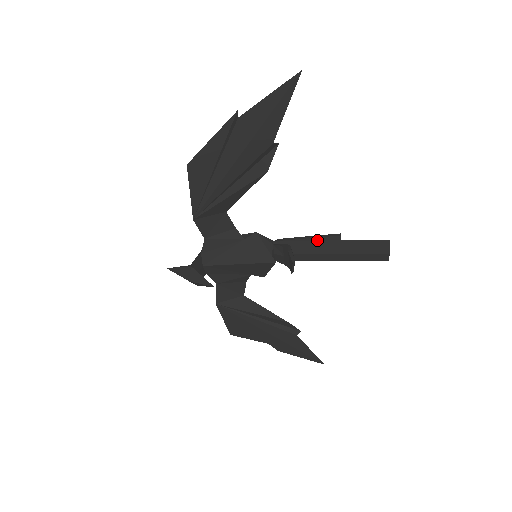
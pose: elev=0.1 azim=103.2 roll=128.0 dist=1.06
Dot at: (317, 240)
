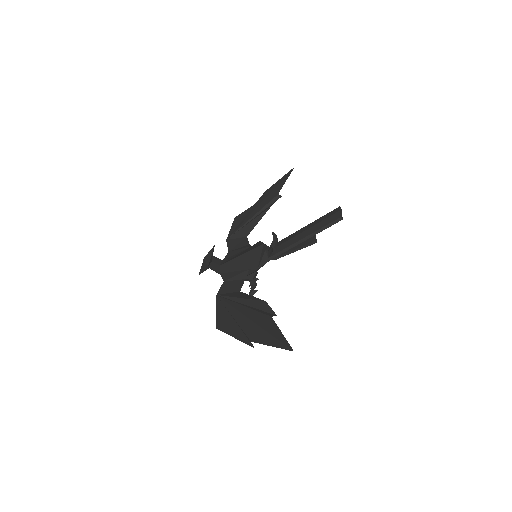
Dot at: occluded
